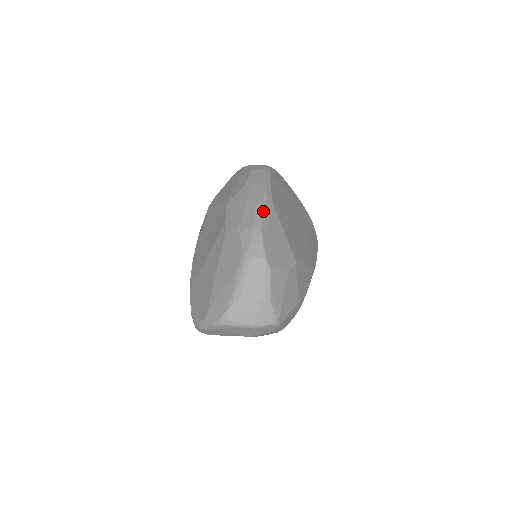
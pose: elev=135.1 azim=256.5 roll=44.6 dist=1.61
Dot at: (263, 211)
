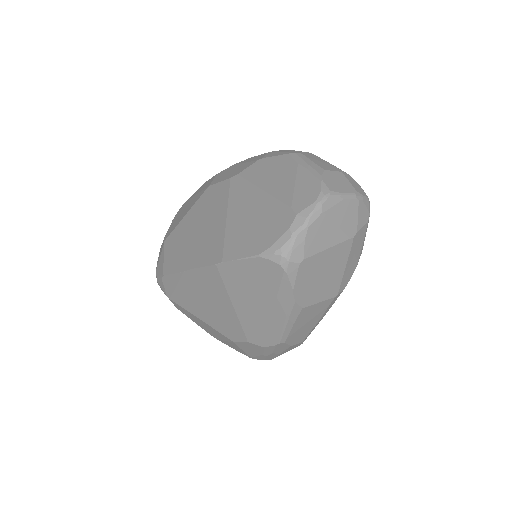
Dot at: occluded
